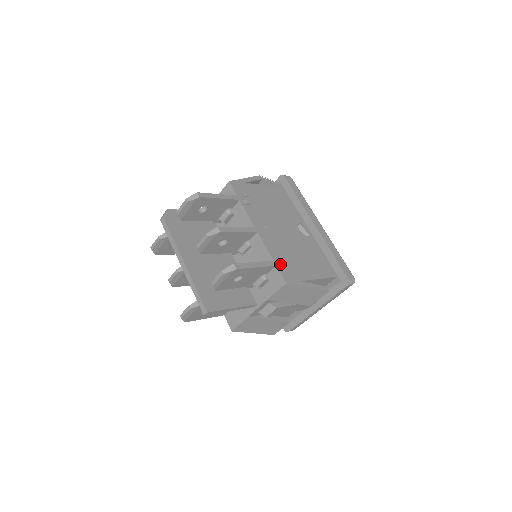
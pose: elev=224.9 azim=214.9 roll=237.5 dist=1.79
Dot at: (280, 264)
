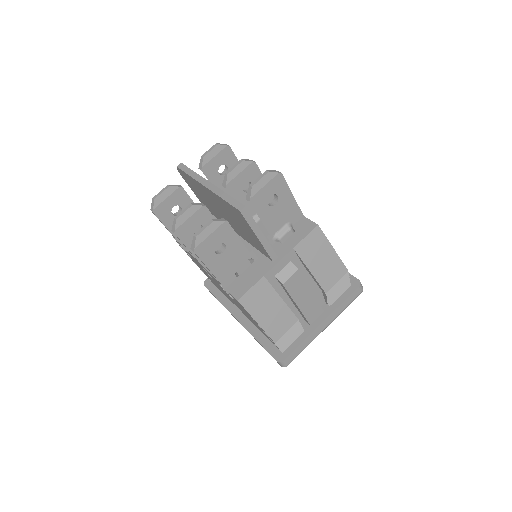
Dot at: occluded
